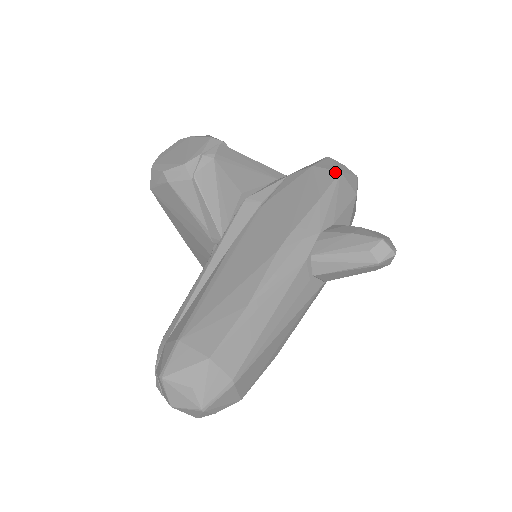
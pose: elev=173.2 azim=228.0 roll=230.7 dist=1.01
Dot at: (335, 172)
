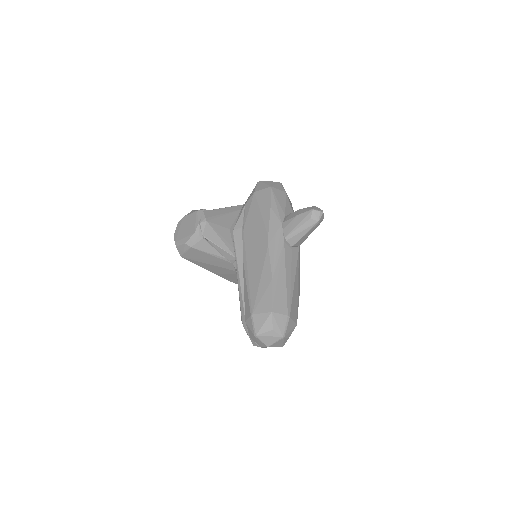
Dot at: (268, 189)
